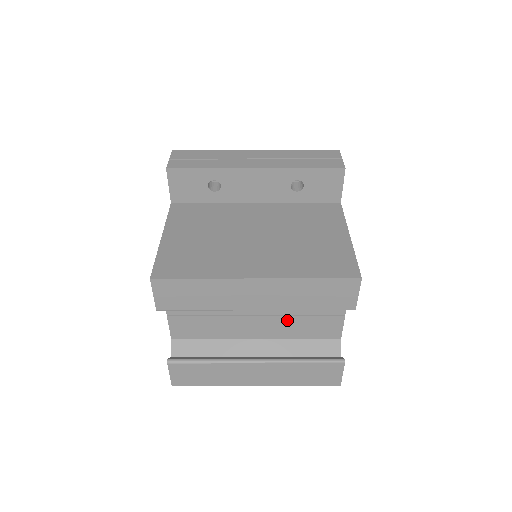
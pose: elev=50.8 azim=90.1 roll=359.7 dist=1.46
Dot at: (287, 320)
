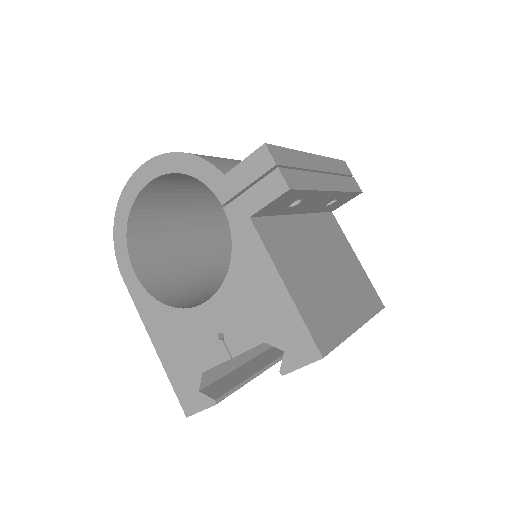
Dot at: occluded
